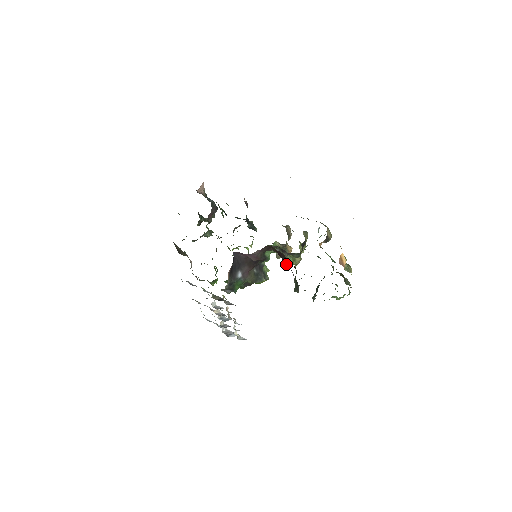
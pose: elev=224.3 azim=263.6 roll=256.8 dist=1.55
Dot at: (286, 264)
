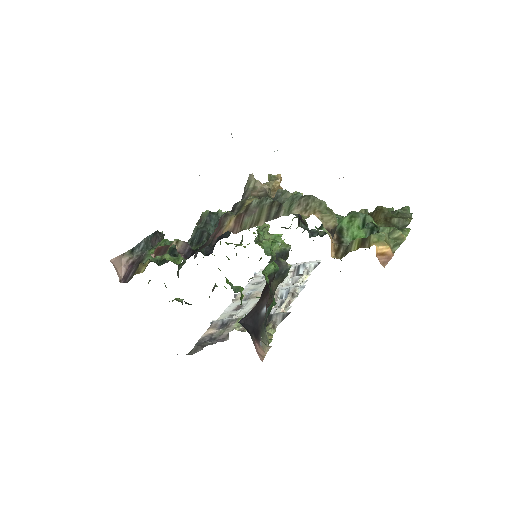
Dot at: occluded
